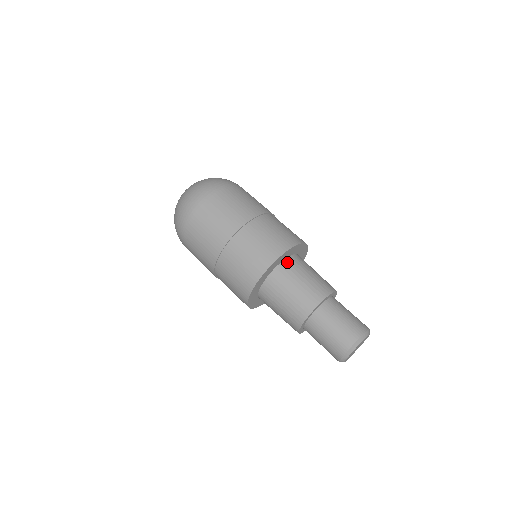
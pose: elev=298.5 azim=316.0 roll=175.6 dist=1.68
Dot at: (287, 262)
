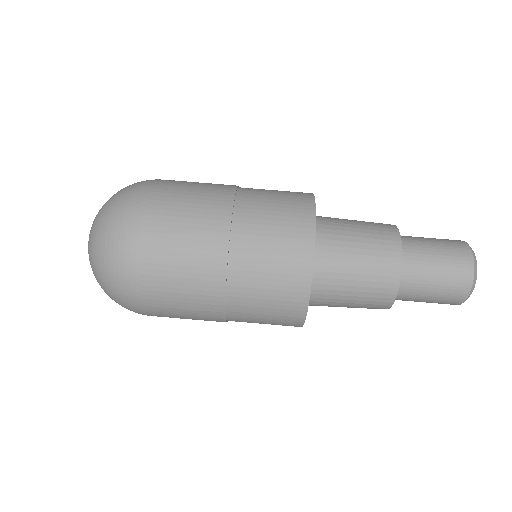
Dot at: (315, 284)
